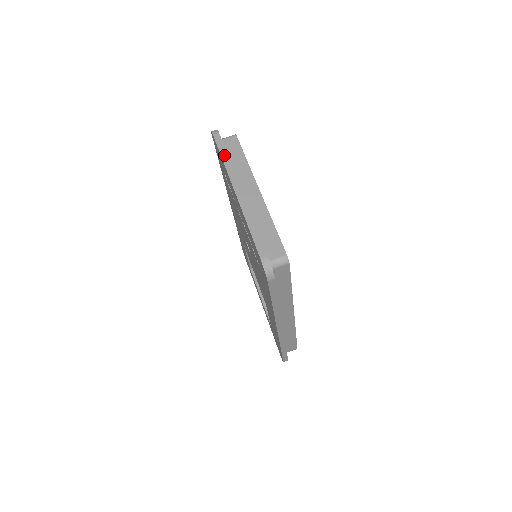
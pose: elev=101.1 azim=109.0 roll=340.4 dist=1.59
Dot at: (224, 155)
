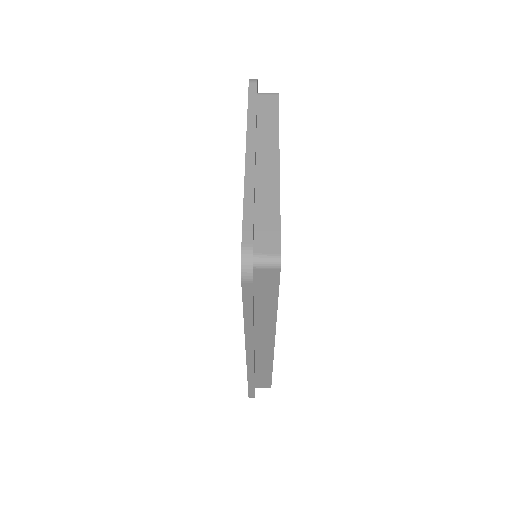
Dot at: (252, 108)
